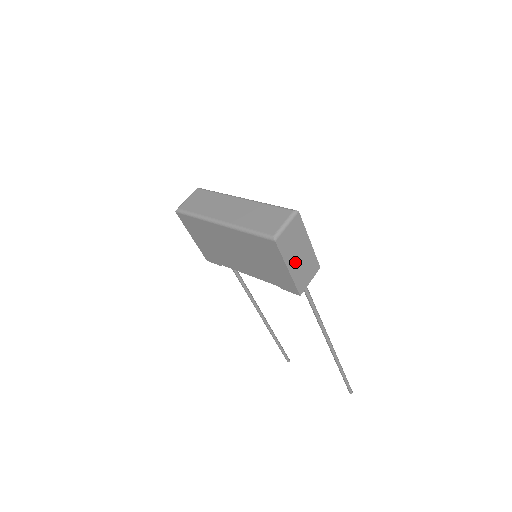
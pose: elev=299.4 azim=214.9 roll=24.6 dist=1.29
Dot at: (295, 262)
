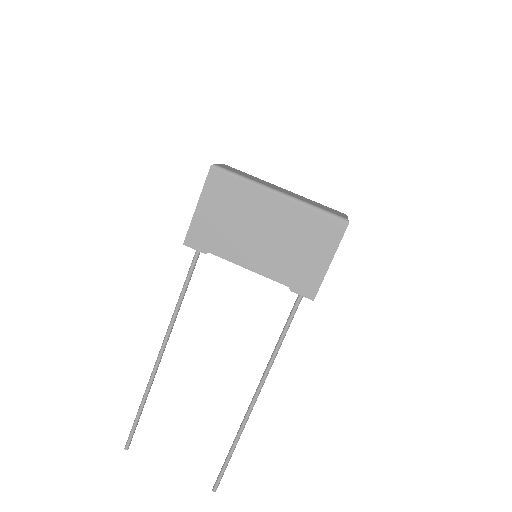
Dot at: occluded
